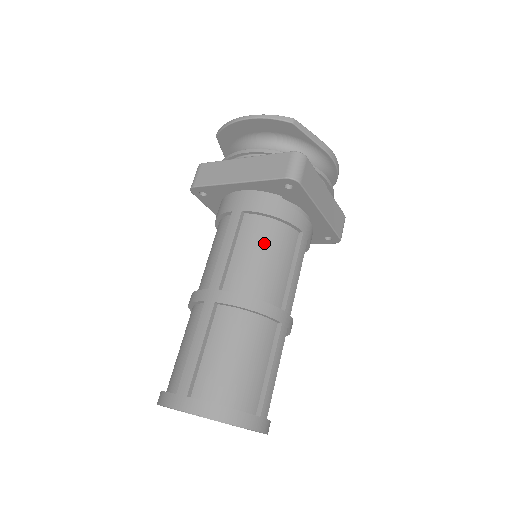
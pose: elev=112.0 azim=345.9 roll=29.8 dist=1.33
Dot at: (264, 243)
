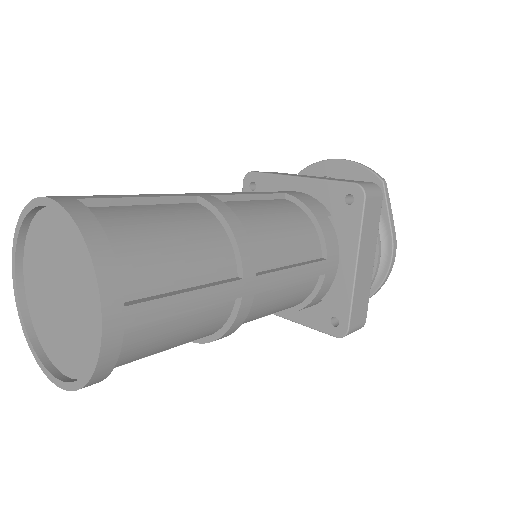
Dot at: (287, 218)
